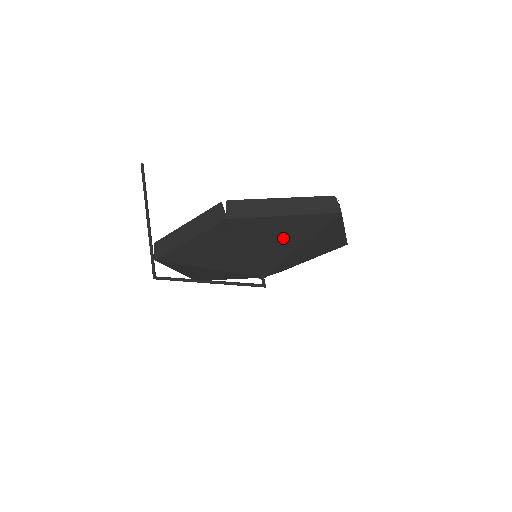
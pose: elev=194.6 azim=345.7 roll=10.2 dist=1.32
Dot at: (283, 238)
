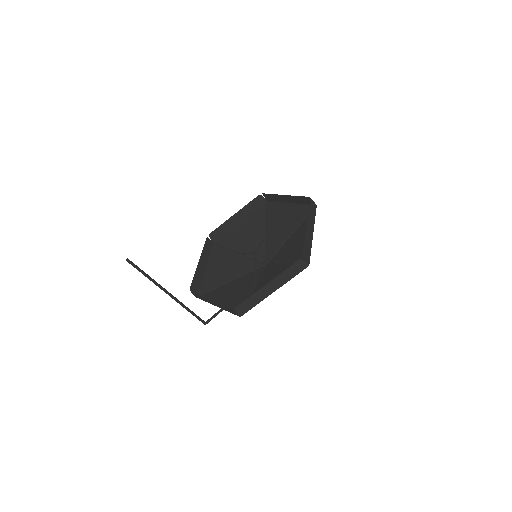
Dot at: (297, 242)
